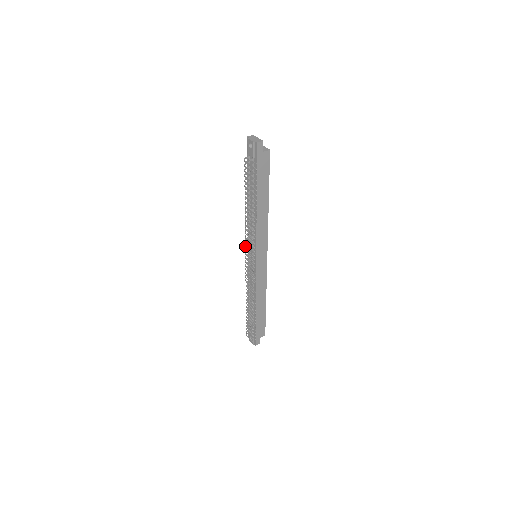
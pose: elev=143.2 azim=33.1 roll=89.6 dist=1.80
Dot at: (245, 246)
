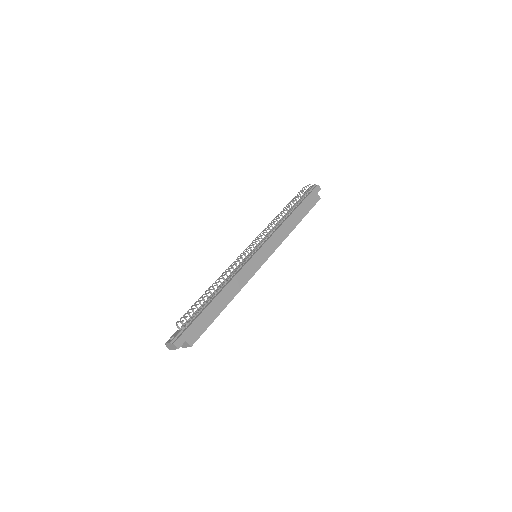
Dot at: (258, 235)
